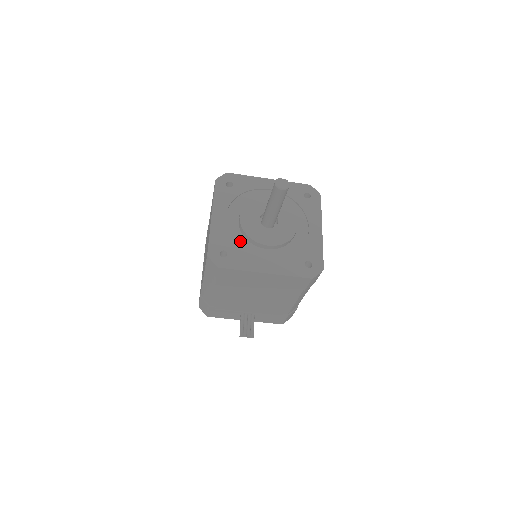
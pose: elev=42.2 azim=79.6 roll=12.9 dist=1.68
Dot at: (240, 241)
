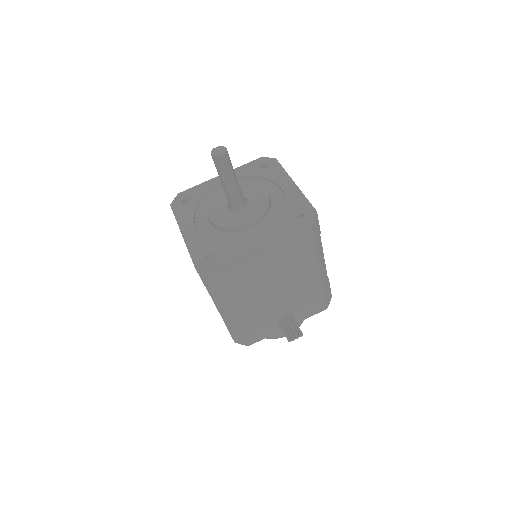
Dot at: (221, 238)
